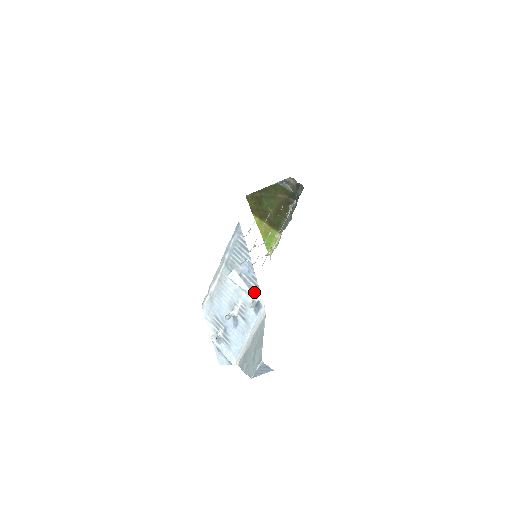
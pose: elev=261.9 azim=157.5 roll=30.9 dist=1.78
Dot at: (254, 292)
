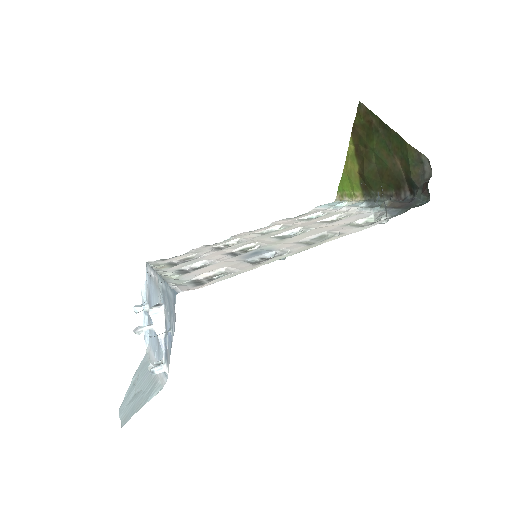
Dot at: (166, 357)
